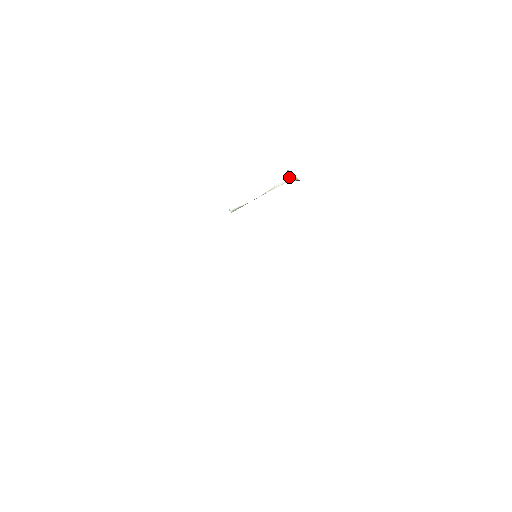
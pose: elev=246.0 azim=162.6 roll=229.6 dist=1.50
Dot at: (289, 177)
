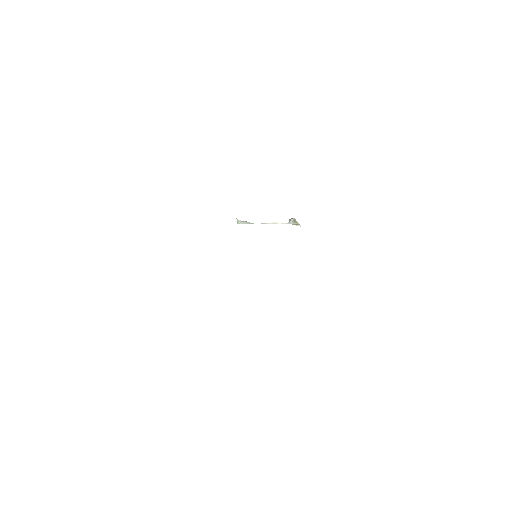
Dot at: (291, 221)
